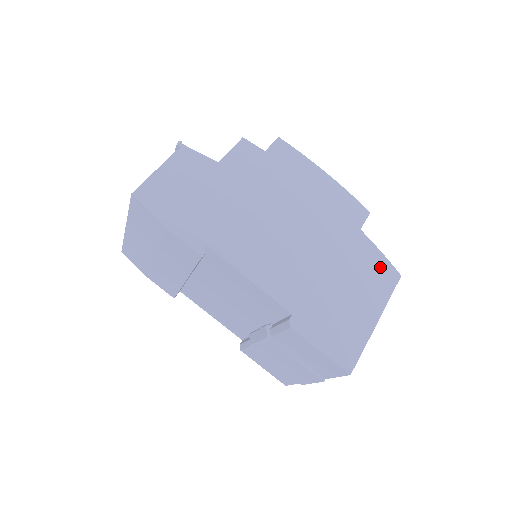
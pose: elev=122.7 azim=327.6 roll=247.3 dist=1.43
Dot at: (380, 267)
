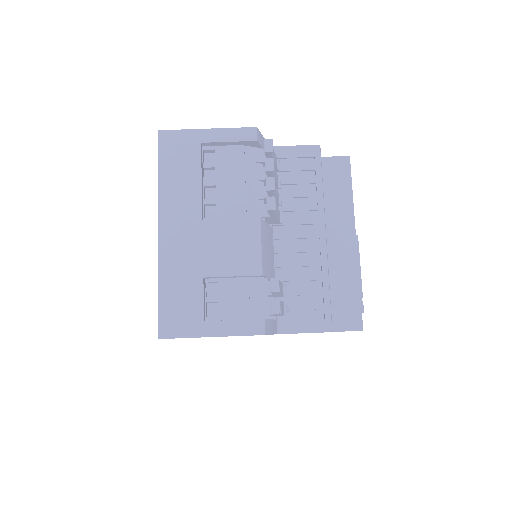
Dot at: occluded
